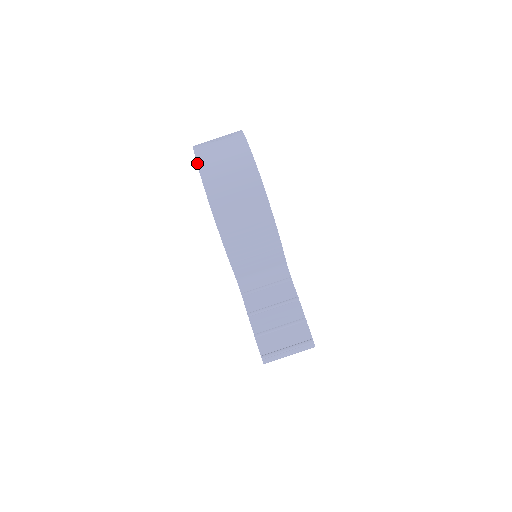
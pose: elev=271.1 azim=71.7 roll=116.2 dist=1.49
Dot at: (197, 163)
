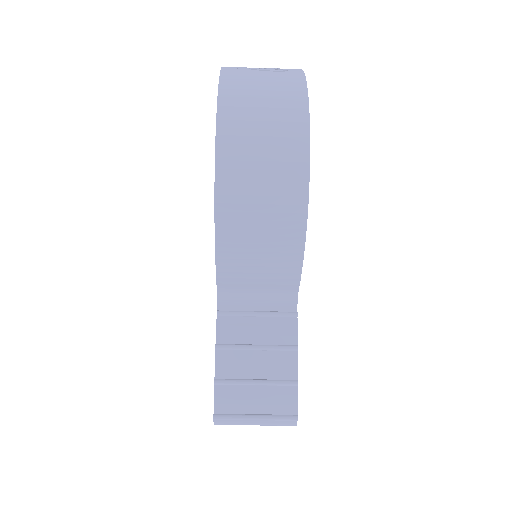
Dot at: (218, 92)
